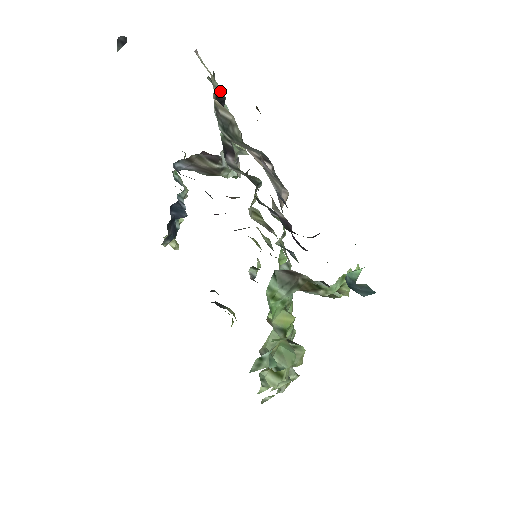
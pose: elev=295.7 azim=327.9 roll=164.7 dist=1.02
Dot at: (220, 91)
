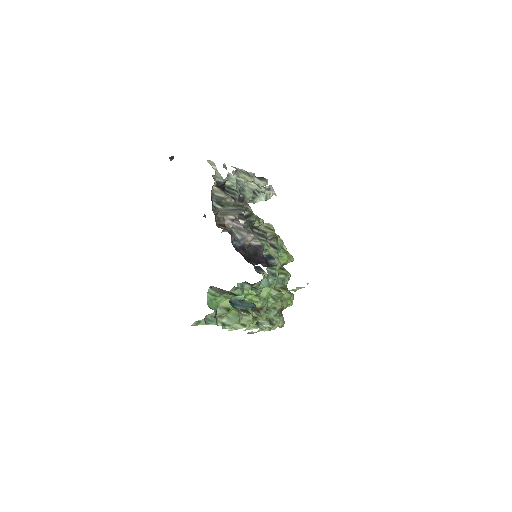
Dot at: (221, 179)
